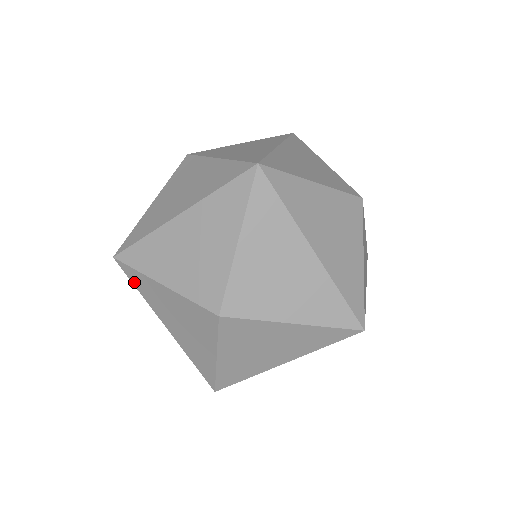
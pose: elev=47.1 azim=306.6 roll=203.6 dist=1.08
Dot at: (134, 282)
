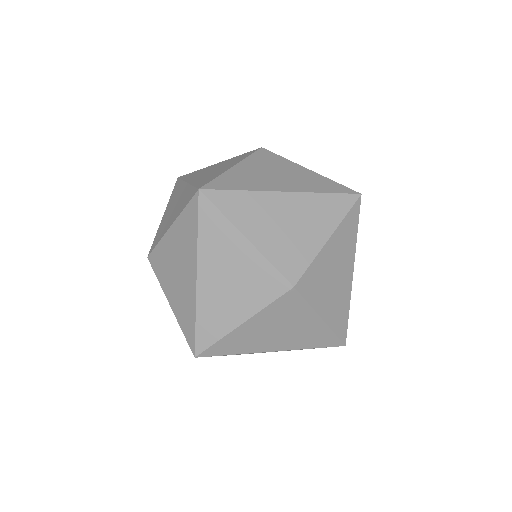
Dot at: (202, 222)
